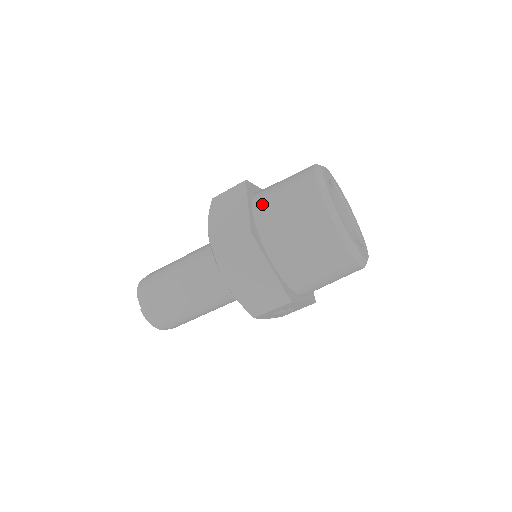
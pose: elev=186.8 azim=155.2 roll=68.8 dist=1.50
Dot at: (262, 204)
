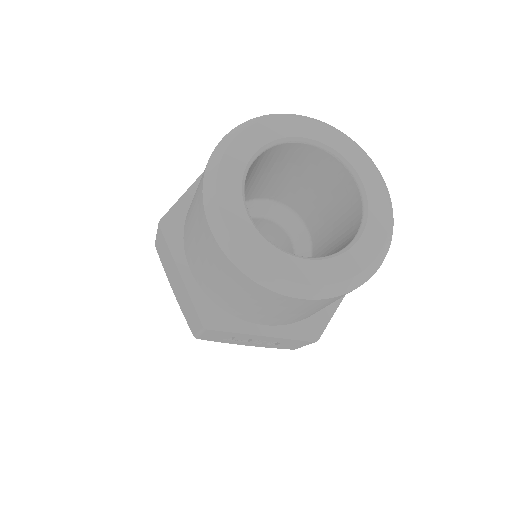
Dot at: occluded
